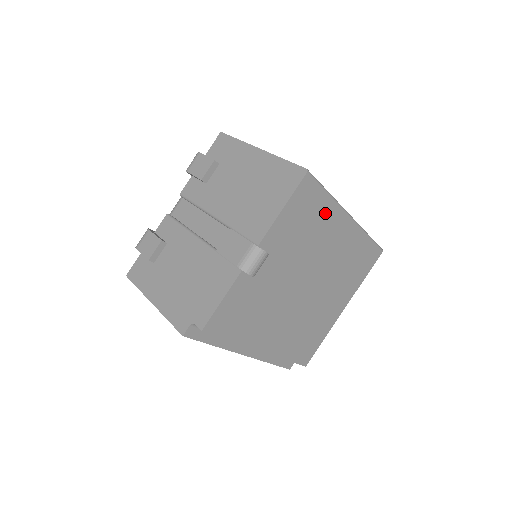
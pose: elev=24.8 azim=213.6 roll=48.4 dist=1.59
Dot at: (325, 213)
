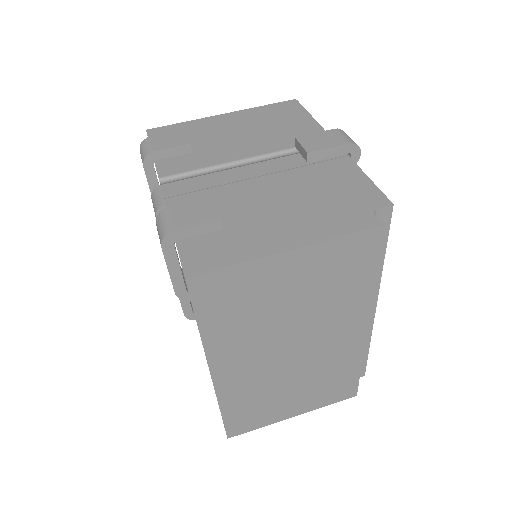
Dot at: occluded
